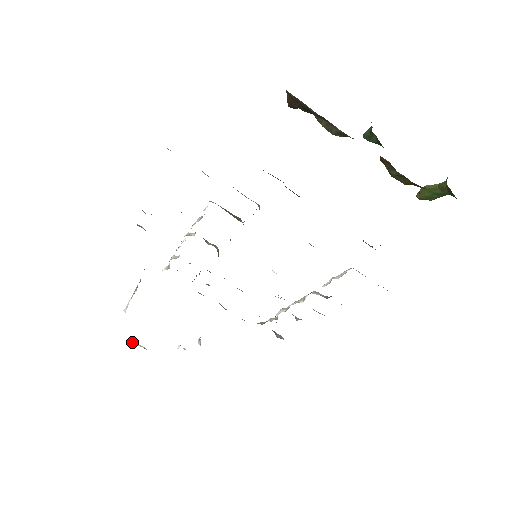
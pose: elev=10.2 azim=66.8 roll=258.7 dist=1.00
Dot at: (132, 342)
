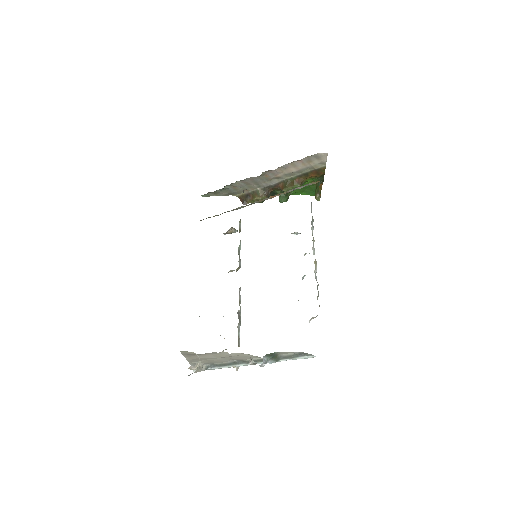
Dot at: (190, 369)
